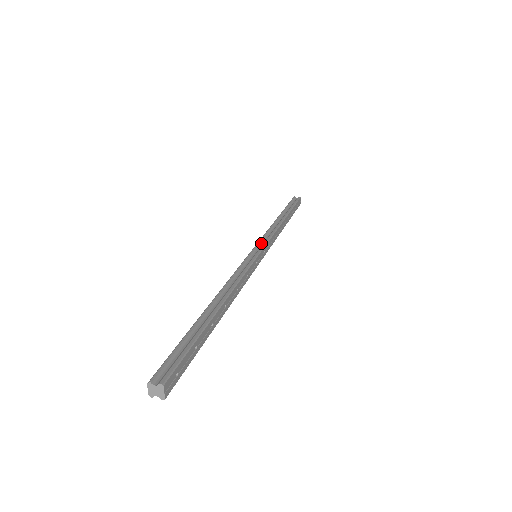
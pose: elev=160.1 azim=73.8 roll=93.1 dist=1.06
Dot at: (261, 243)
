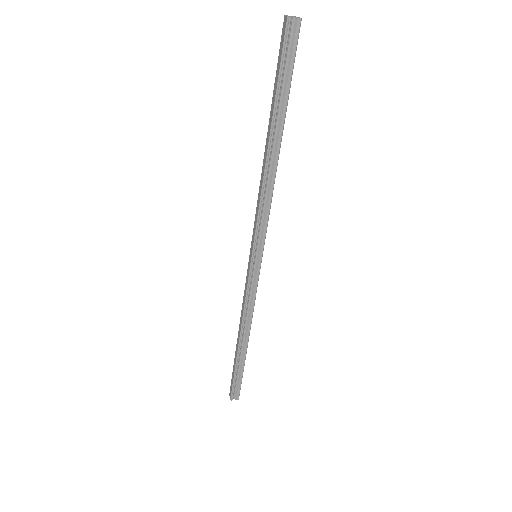
Dot at: occluded
